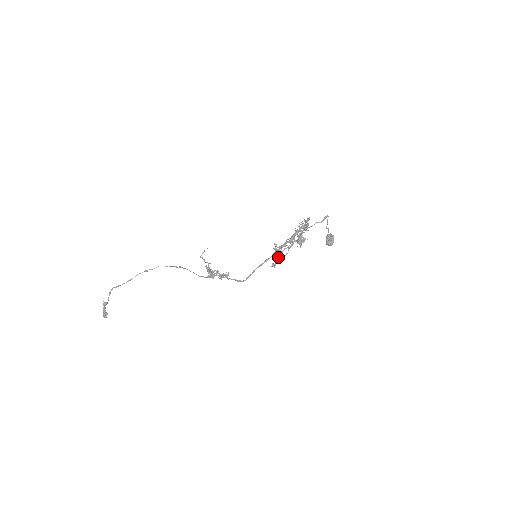
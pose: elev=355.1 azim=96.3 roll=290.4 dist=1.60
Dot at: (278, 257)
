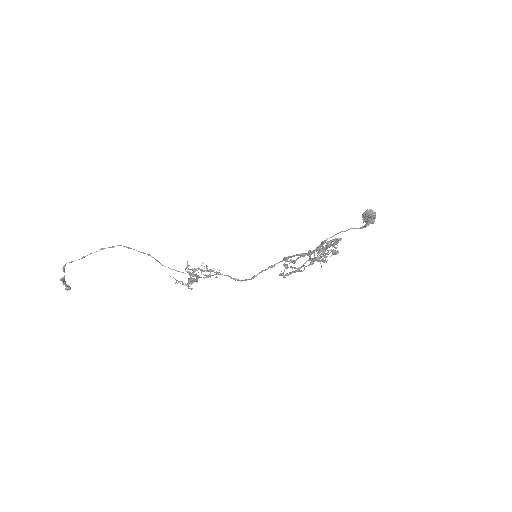
Dot at: (289, 263)
